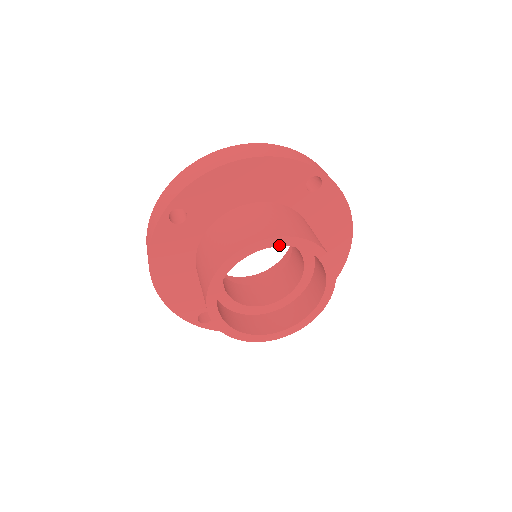
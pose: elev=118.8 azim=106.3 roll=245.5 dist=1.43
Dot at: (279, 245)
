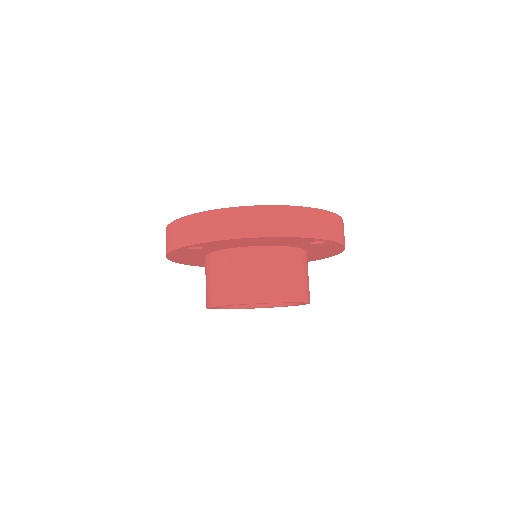
Dot at: occluded
